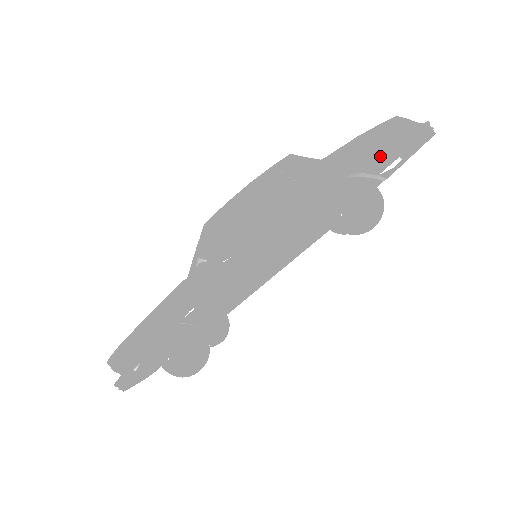
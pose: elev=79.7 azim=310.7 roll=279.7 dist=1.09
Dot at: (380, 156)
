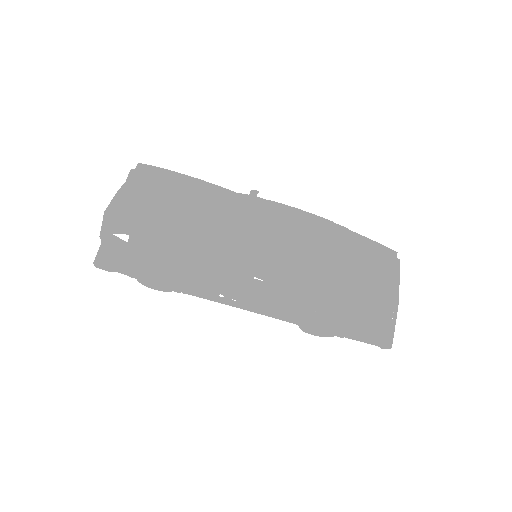
Dot at: occluded
